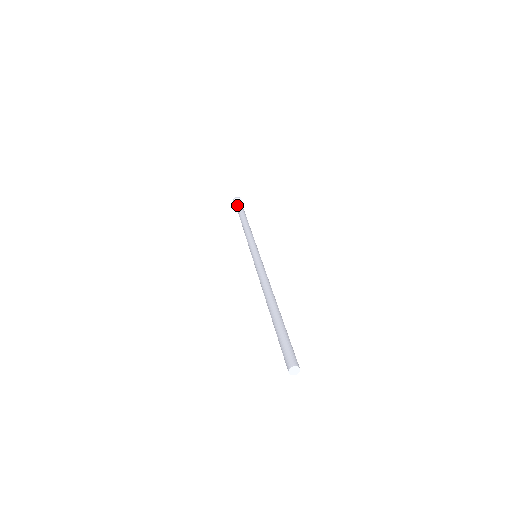
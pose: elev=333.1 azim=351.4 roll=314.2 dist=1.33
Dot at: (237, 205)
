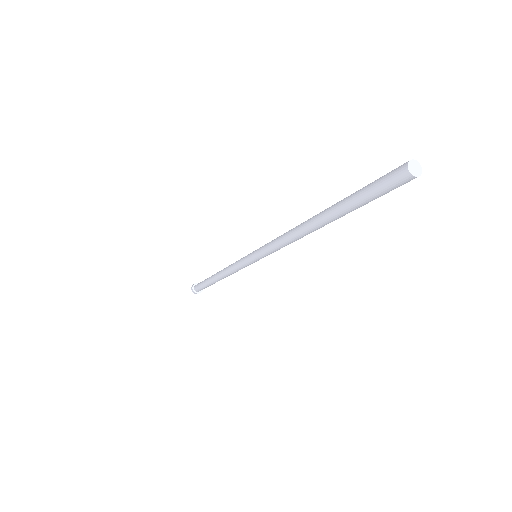
Dot at: (199, 286)
